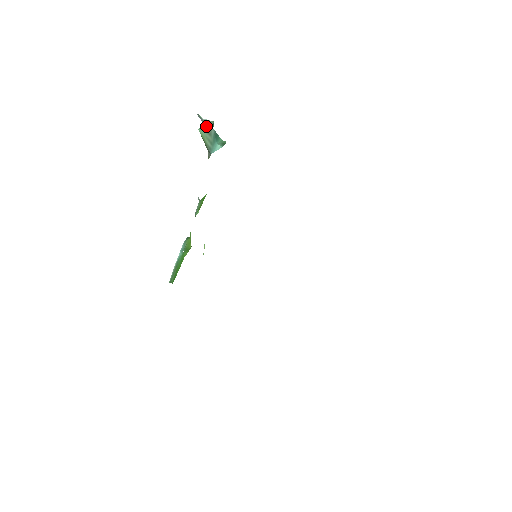
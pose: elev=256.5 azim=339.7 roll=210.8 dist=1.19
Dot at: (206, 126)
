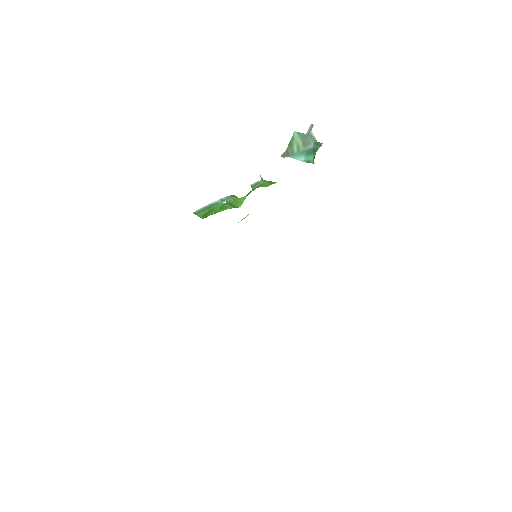
Dot at: (307, 137)
